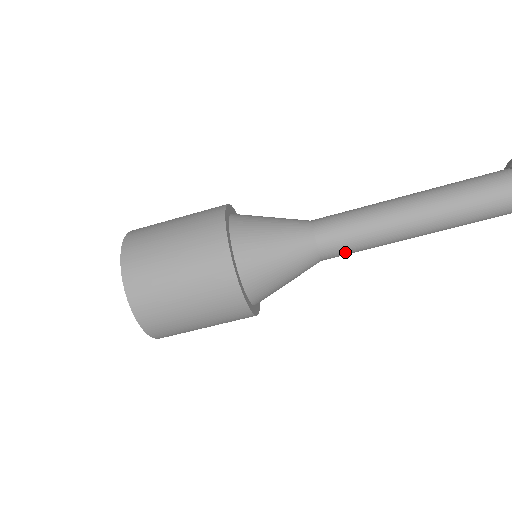
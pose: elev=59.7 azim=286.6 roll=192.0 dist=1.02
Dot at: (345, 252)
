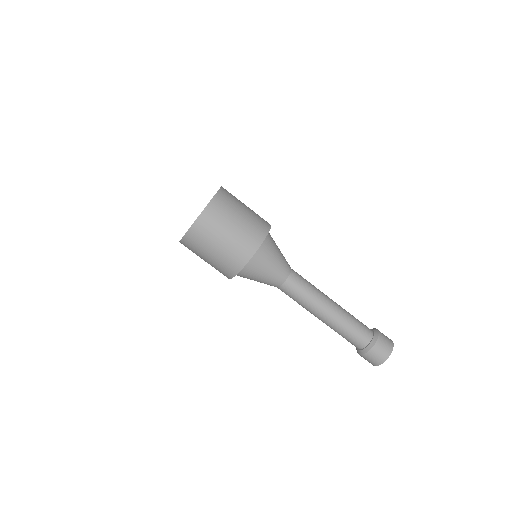
Dot at: occluded
